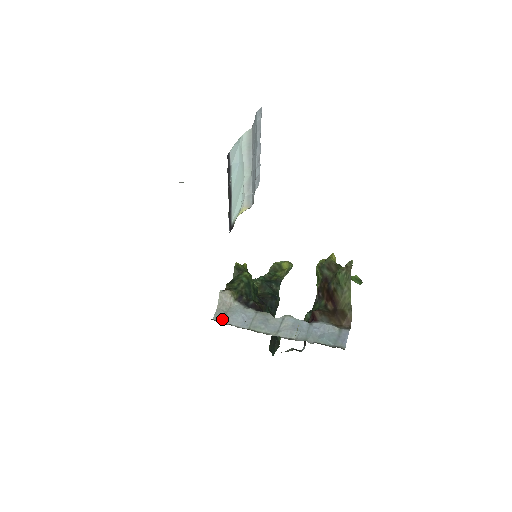
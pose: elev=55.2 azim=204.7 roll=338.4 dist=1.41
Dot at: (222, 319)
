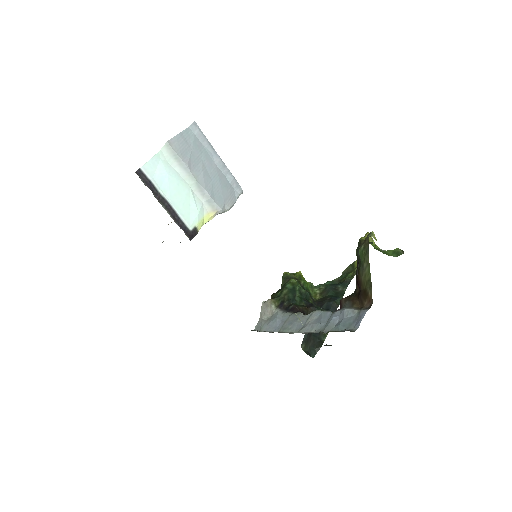
Dot at: (260, 328)
